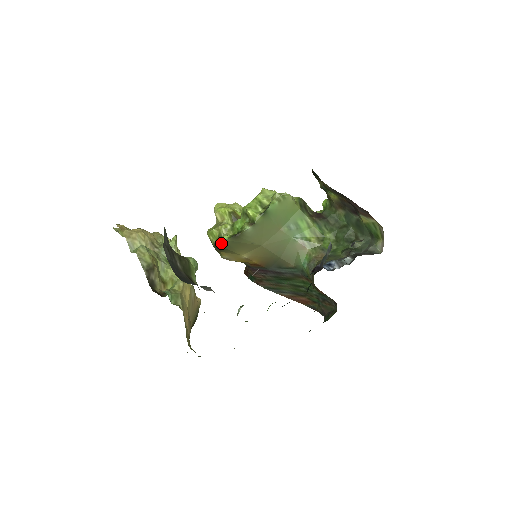
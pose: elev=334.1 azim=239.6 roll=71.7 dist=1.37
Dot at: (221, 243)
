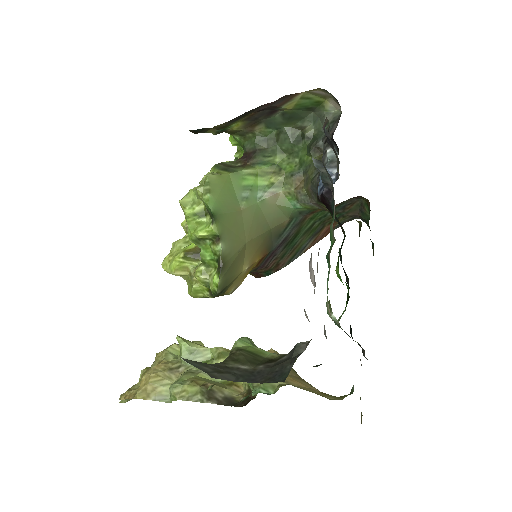
Dot at: (219, 289)
